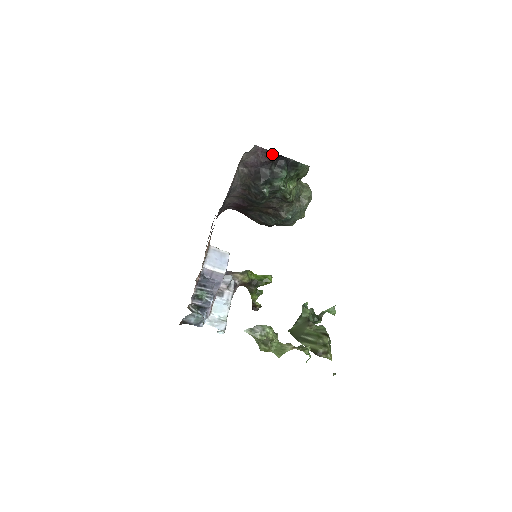
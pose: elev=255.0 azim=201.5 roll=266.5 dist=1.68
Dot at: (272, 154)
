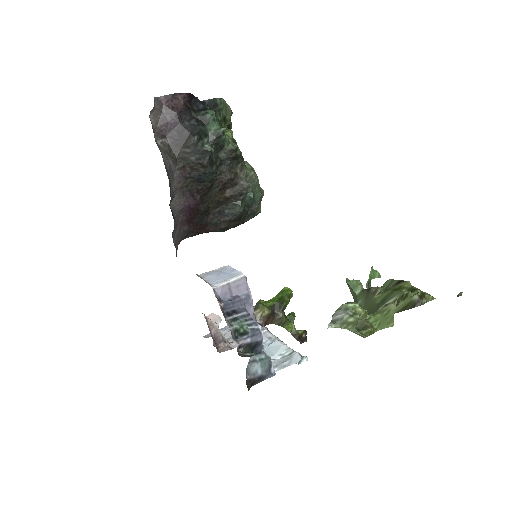
Dot at: (181, 97)
